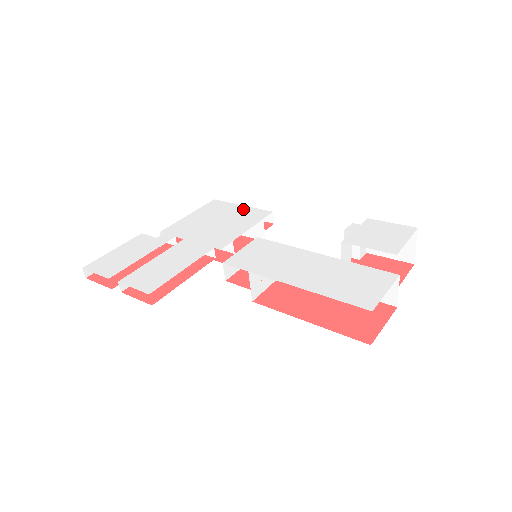
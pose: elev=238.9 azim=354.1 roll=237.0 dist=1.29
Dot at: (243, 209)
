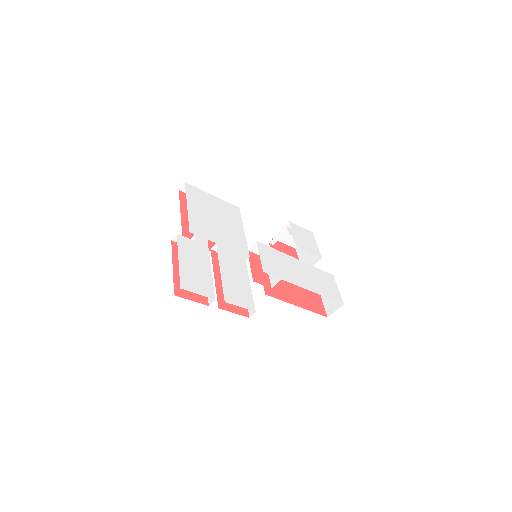
Dot at: (219, 202)
